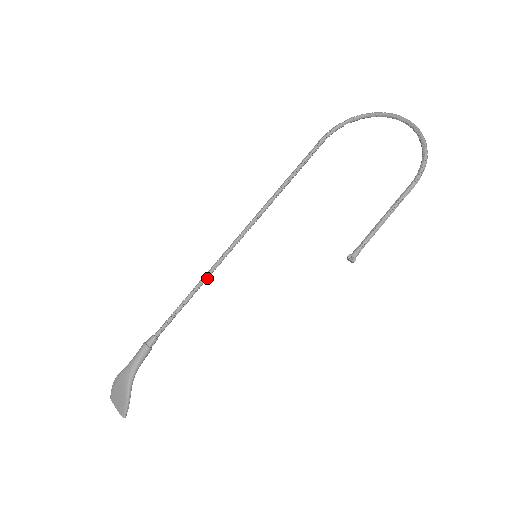
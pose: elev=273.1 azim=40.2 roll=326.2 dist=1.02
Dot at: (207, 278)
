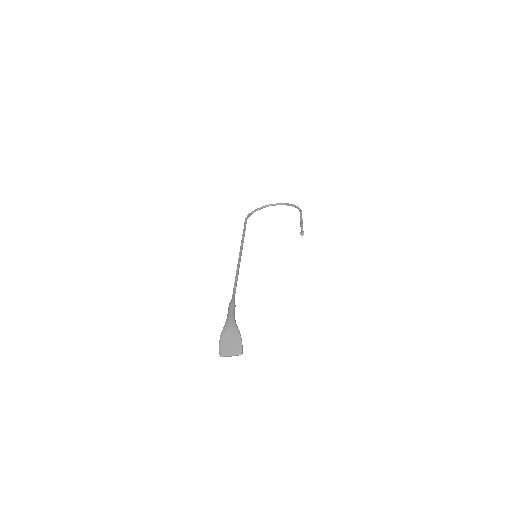
Dot at: occluded
